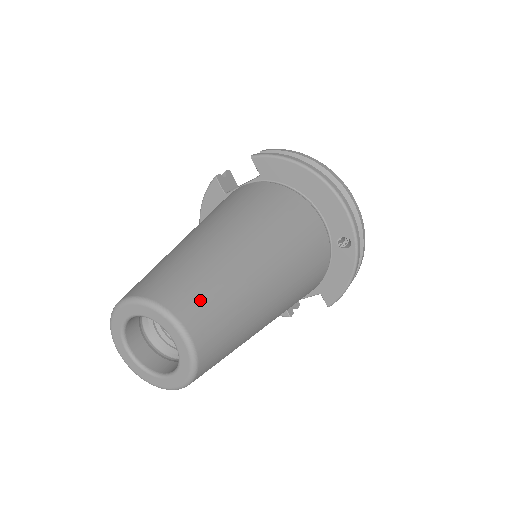
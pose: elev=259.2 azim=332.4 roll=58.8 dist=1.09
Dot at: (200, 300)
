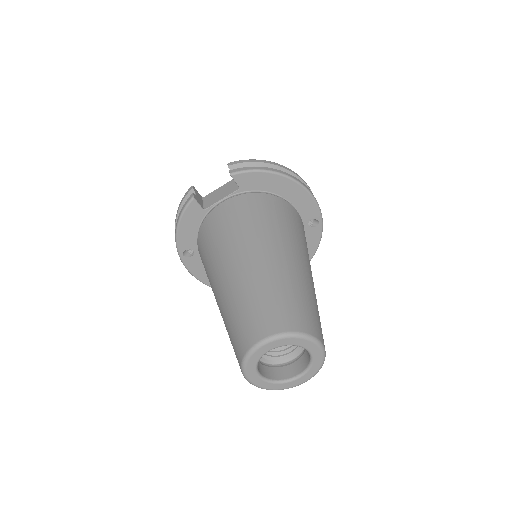
Dot at: (310, 315)
